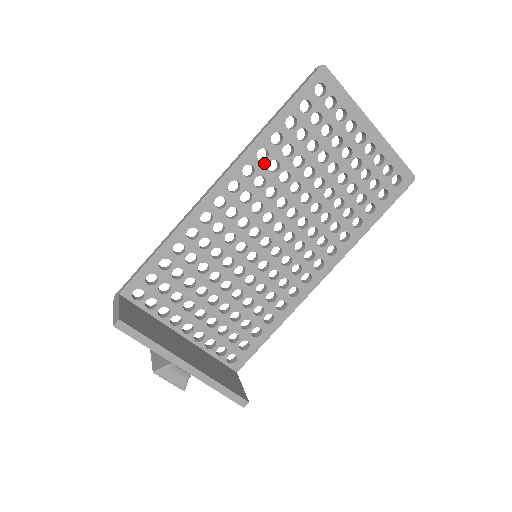
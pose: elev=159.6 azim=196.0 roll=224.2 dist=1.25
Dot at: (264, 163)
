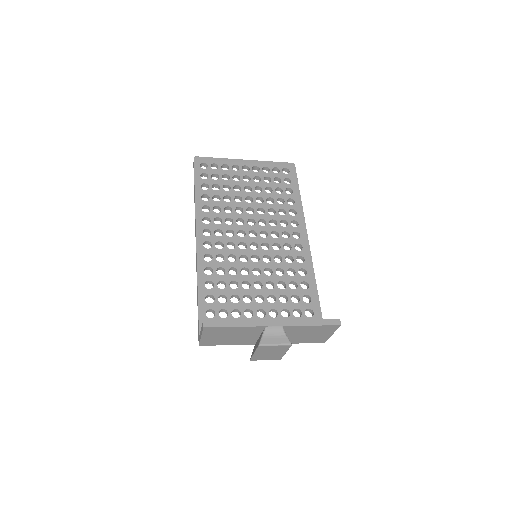
Dot at: (210, 212)
